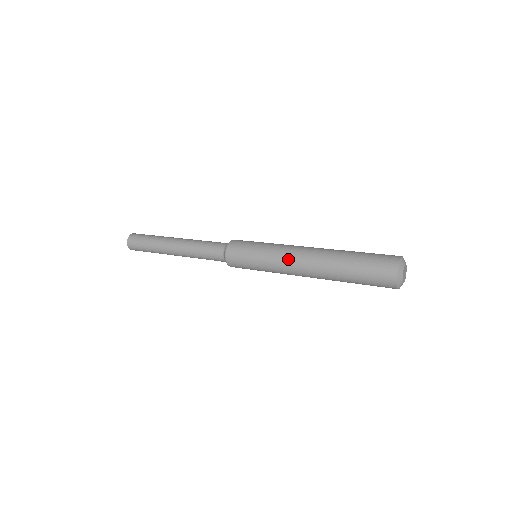
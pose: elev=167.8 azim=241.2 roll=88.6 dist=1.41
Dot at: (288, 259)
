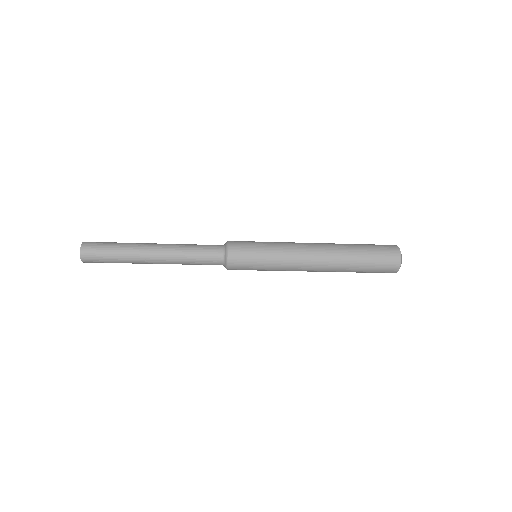
Dot at: (300, 260)
